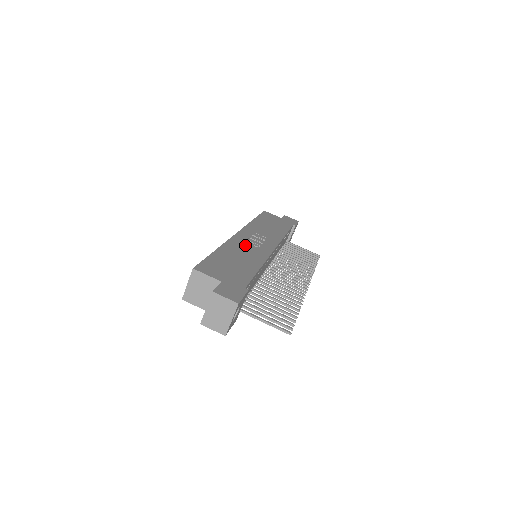
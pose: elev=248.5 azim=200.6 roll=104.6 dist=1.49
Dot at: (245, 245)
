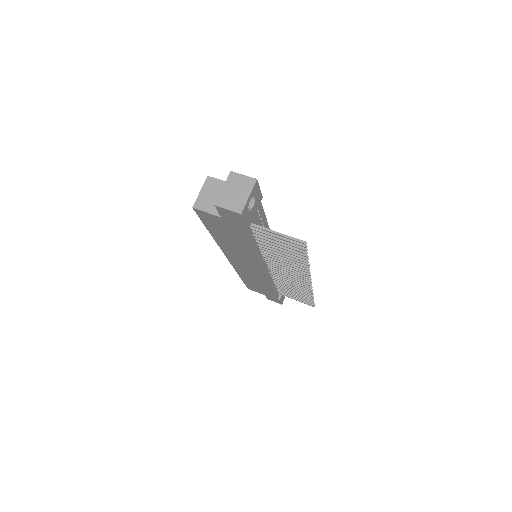
Dot at: occluded
